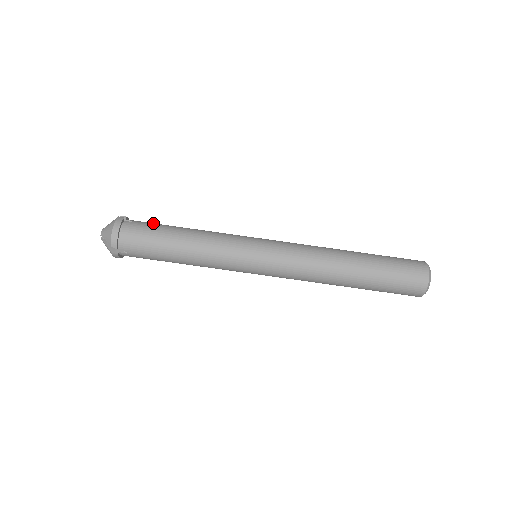
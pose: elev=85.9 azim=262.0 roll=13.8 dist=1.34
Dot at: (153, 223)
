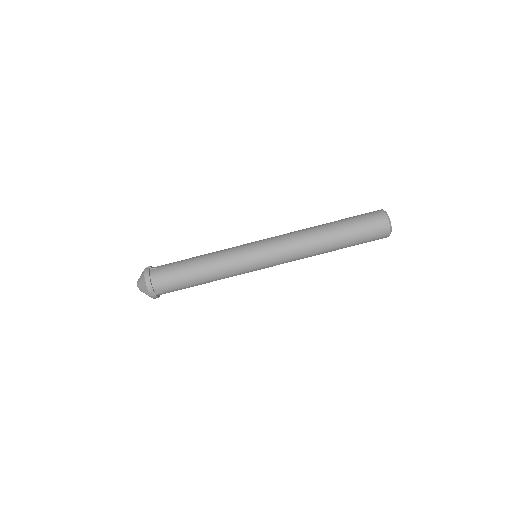
Dot at: (171, 263)
